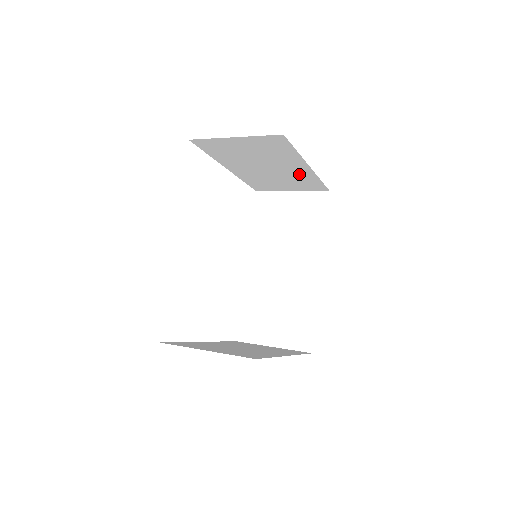
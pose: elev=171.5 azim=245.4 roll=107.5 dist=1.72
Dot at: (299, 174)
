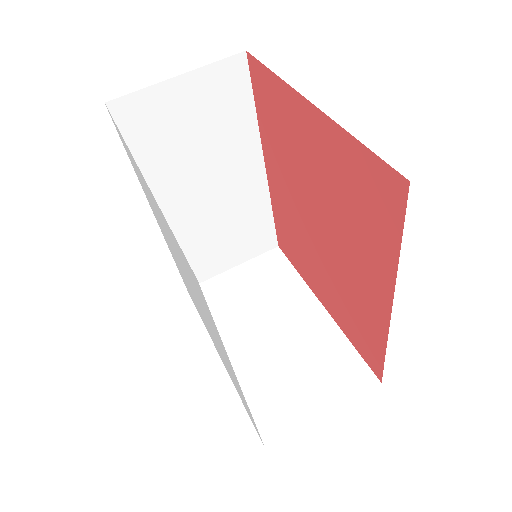
Dot at: occluded
